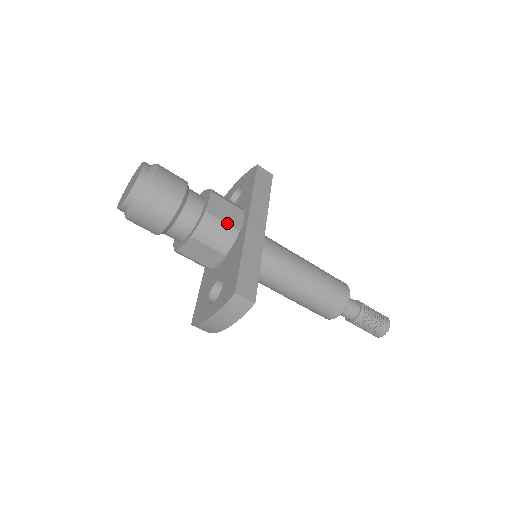
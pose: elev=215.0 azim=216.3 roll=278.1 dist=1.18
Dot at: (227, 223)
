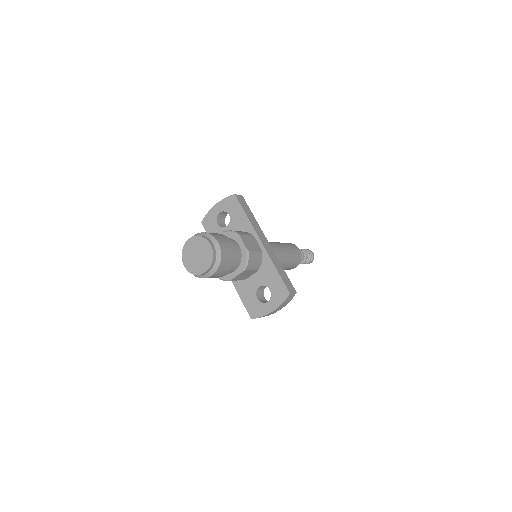
Dot at: (256, 251)
